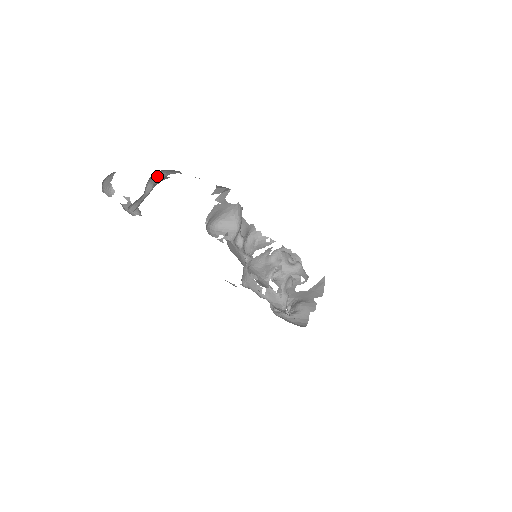
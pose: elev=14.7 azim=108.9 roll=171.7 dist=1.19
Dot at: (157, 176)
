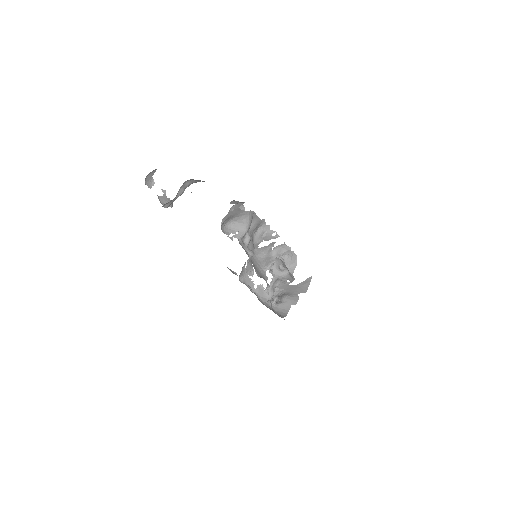
Dot at: (189, 182)
